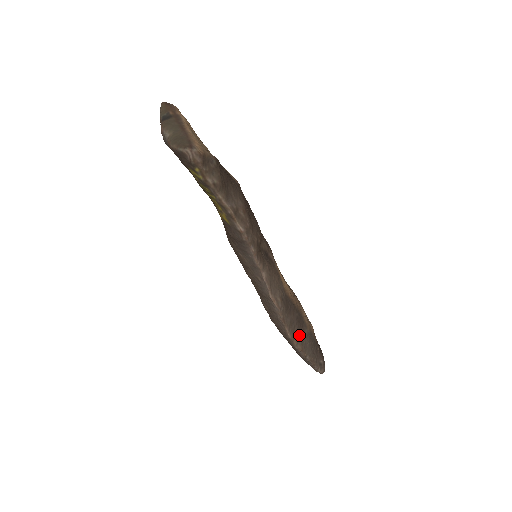
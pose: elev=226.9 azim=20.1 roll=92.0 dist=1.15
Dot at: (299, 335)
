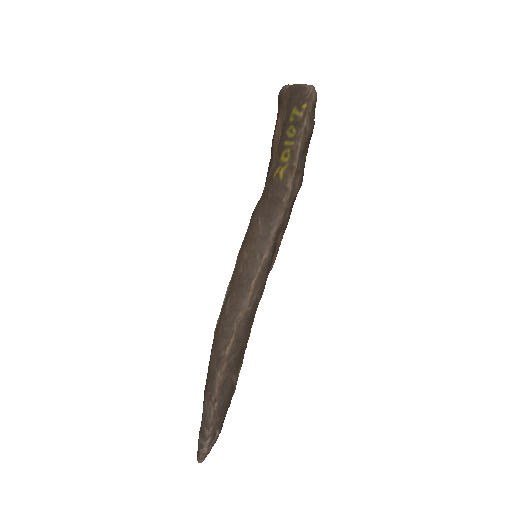
Dot at: (231, 367)
